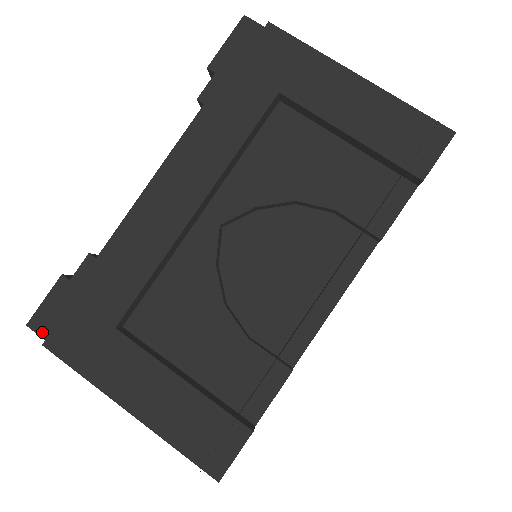
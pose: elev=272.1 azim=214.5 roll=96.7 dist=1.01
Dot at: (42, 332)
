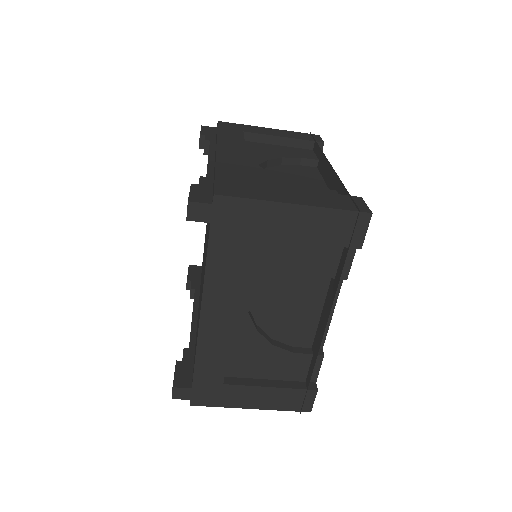
Dot at: (202, 201)
